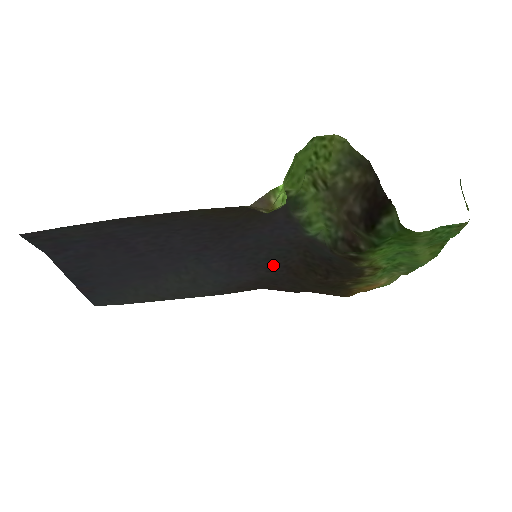
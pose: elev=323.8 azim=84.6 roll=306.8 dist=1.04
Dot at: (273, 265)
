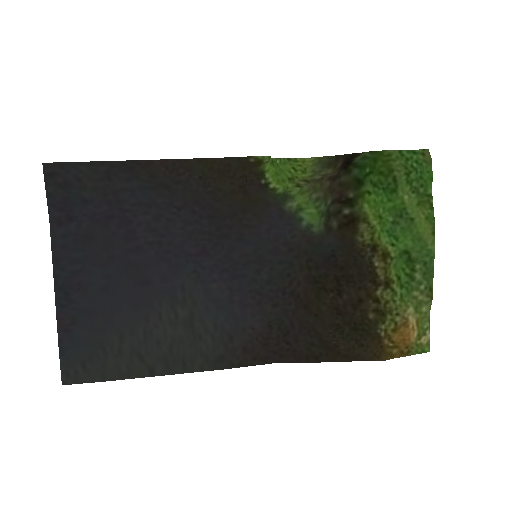
Dot at: (278, 292)
